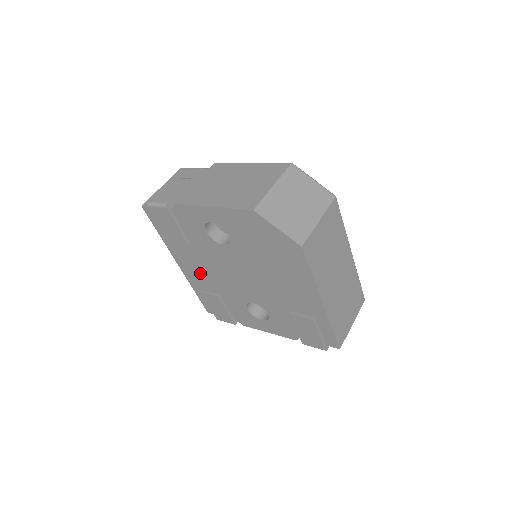
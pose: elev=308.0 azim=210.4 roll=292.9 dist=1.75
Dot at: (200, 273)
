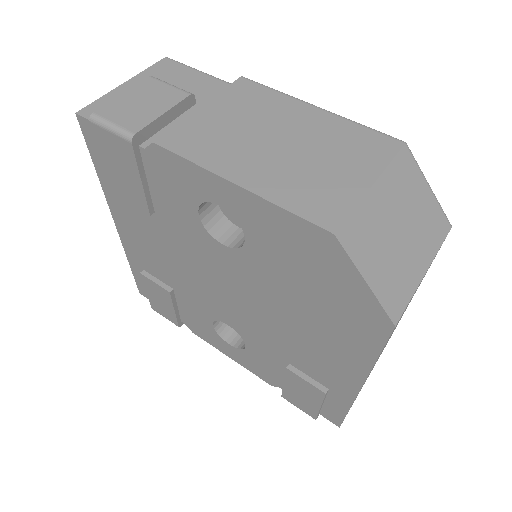
Dot at: (152, 252)
